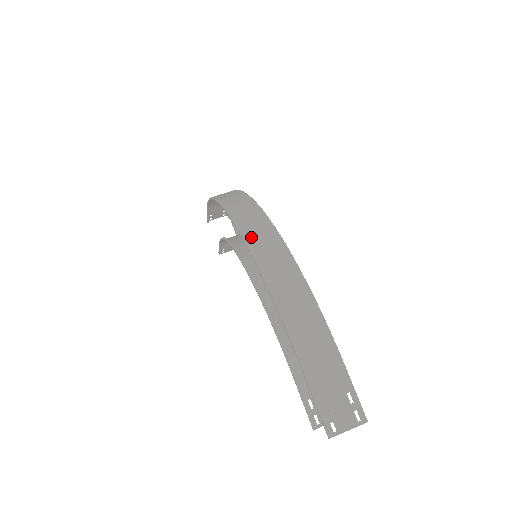
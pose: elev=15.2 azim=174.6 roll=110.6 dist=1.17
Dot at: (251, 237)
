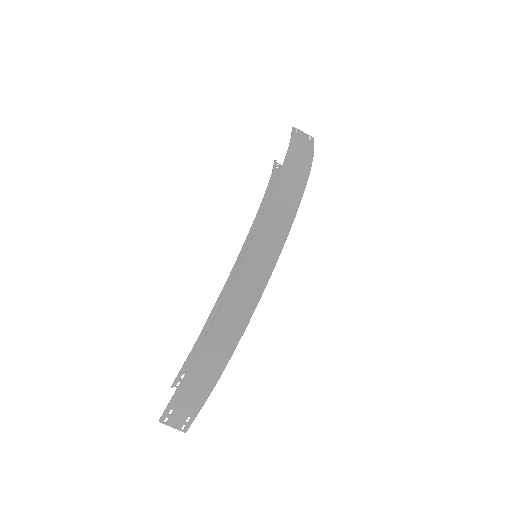
Dot at: (240, 284)
